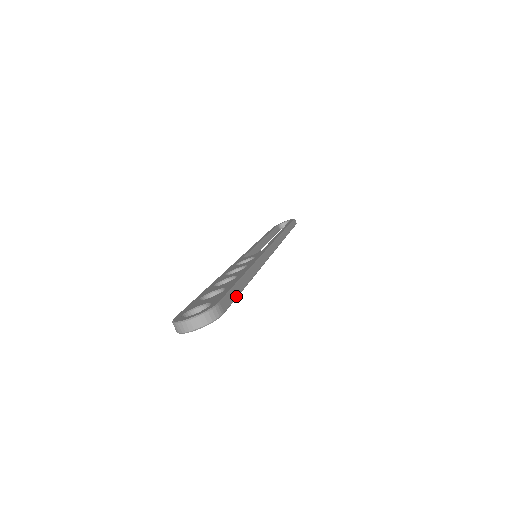
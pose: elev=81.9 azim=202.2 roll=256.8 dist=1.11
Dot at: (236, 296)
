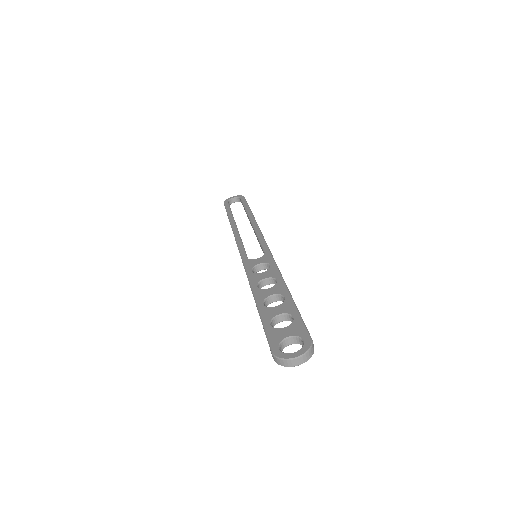
Dot at: occluded
